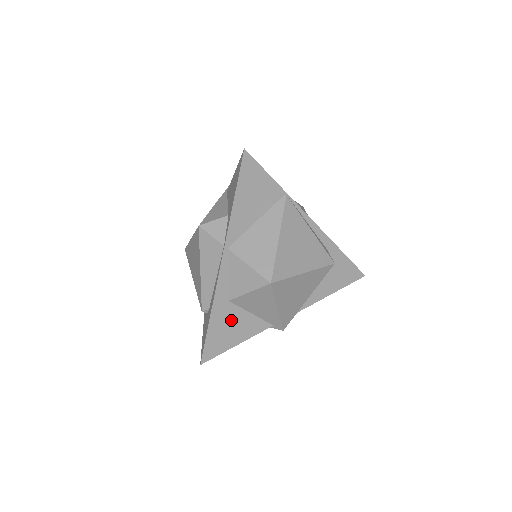
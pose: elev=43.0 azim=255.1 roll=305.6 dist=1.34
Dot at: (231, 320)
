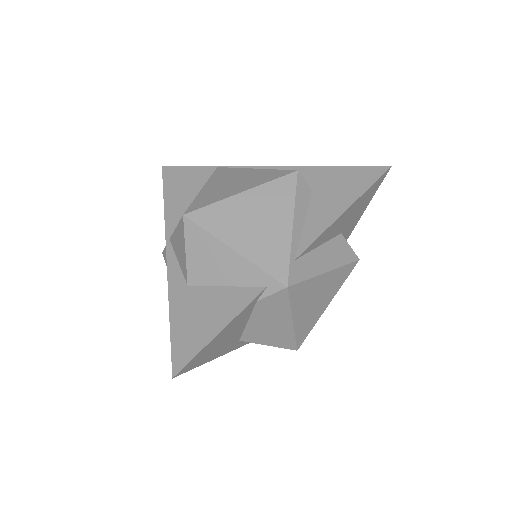
Dot at: (199, 305)
